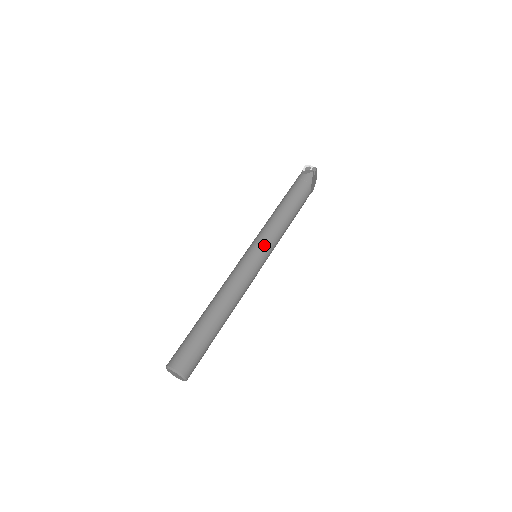
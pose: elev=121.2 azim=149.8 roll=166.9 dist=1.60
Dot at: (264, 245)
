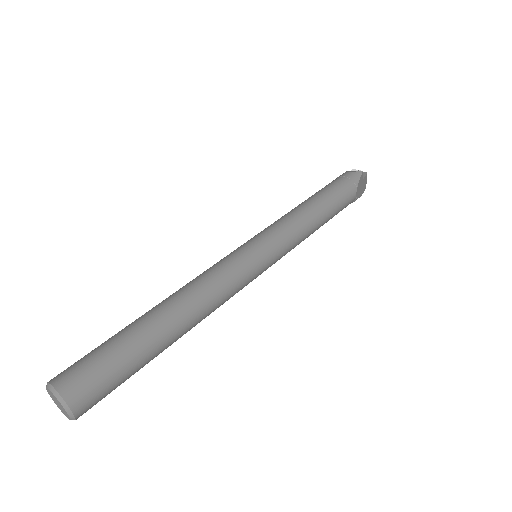
Dot at: (271, 240)
